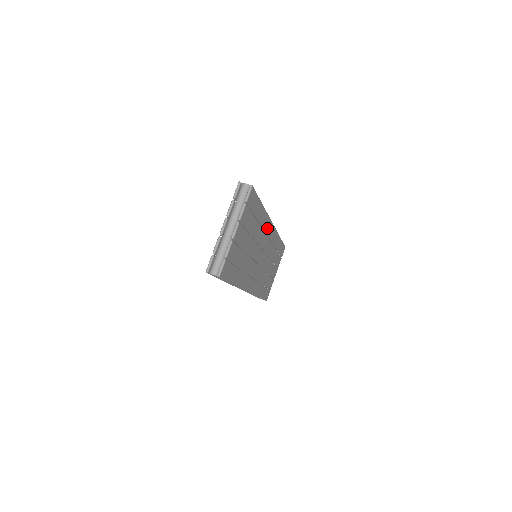
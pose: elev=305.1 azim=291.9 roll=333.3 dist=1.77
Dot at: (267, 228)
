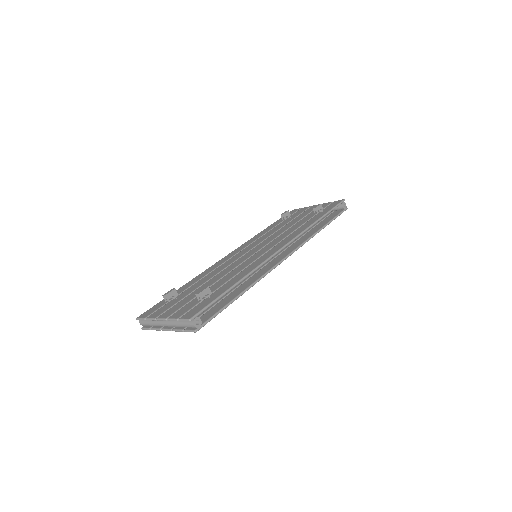
Dot at: occluded
